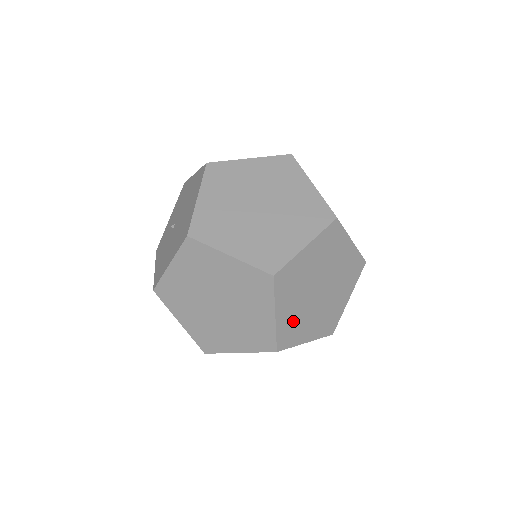
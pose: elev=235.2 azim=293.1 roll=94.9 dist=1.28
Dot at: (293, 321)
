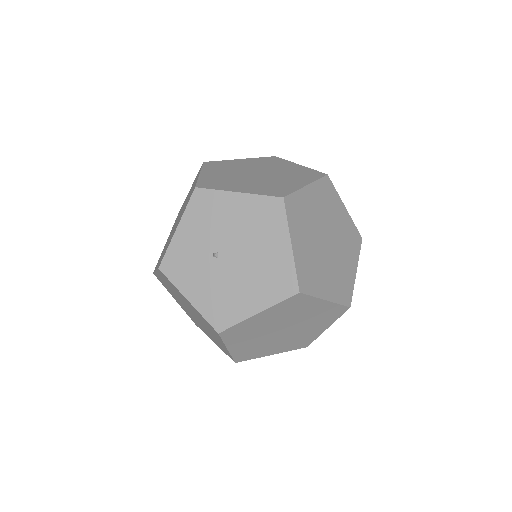
Dot at: occluded
